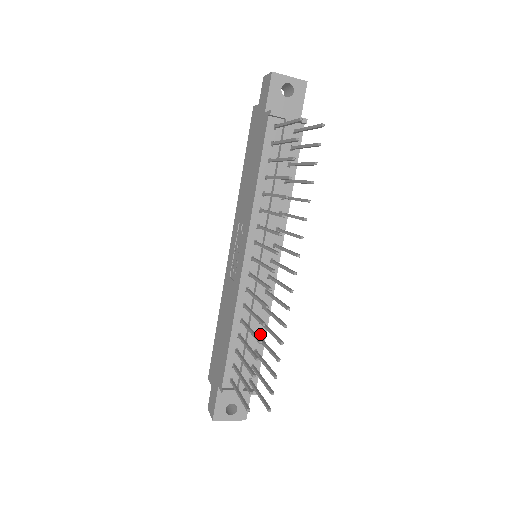
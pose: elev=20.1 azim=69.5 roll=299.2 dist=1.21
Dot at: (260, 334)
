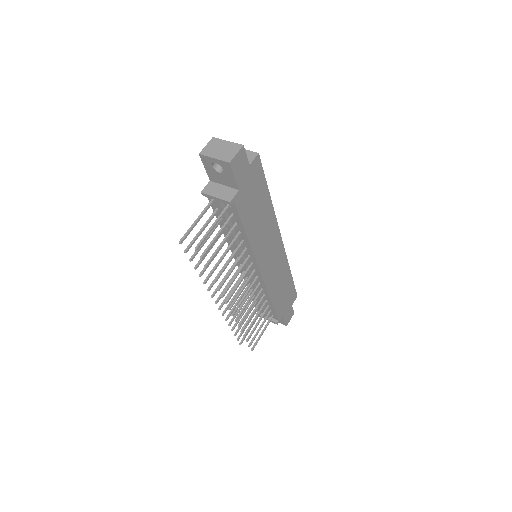
Dot at: (267, 300)
